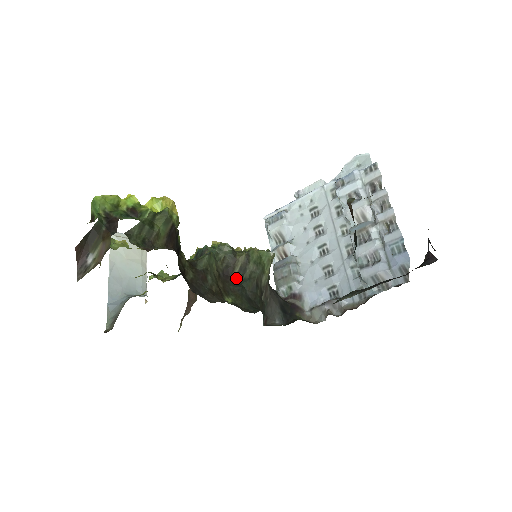
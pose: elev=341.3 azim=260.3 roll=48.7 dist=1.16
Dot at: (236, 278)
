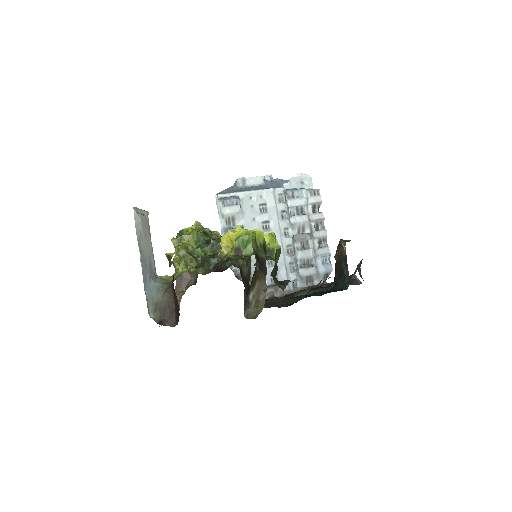
Dot at: occluded
